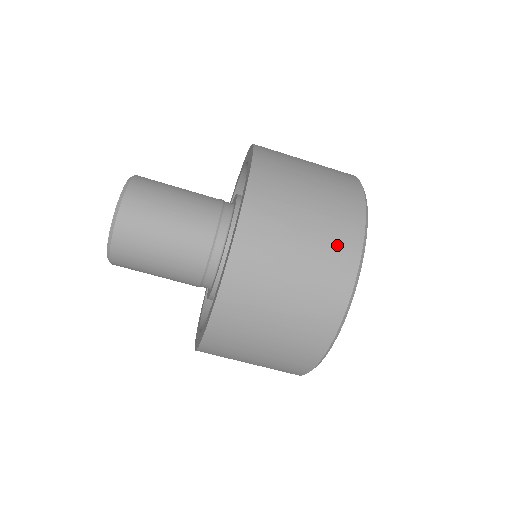
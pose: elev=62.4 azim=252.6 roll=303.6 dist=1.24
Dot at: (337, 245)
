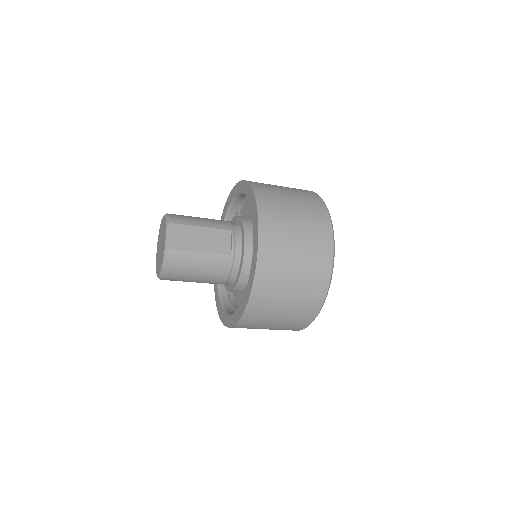
Dot at: (292, 327)
